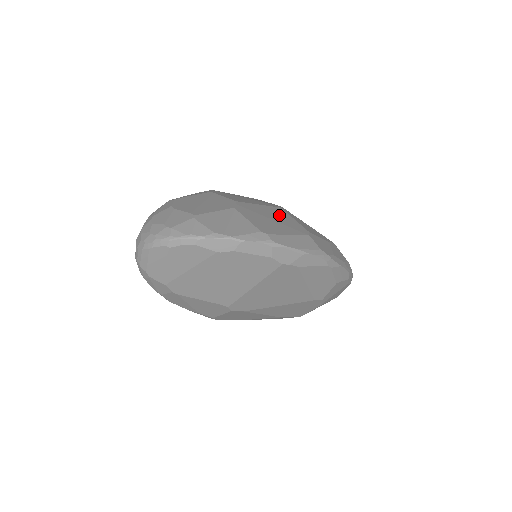
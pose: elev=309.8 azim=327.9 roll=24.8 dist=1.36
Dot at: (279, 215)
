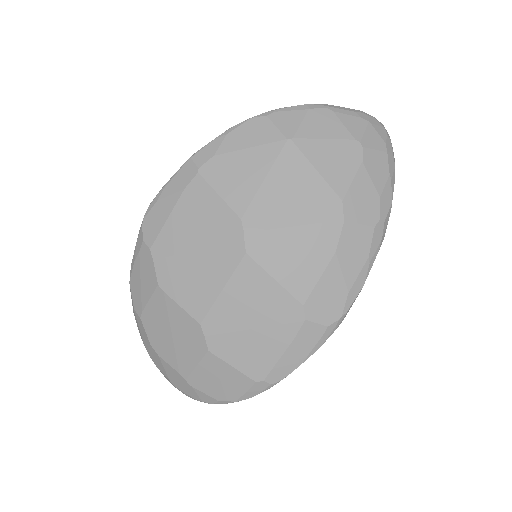
Dot at: (254, 296)
